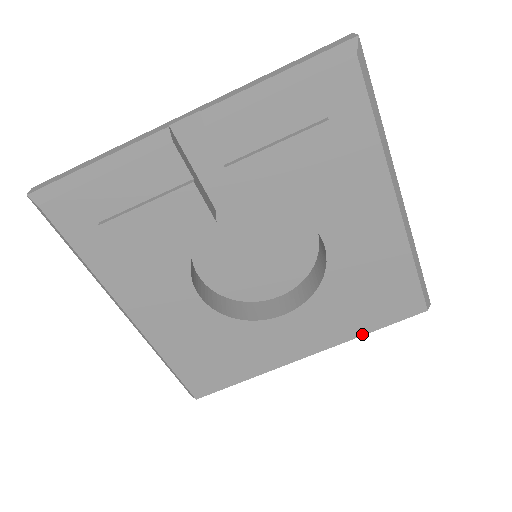
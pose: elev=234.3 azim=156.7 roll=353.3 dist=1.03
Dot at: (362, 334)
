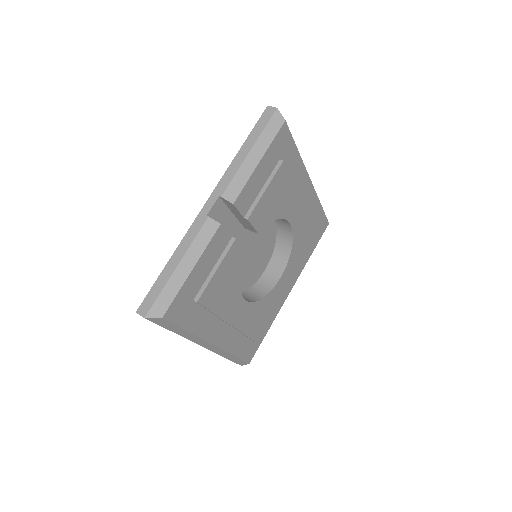
Dot at: occluded
